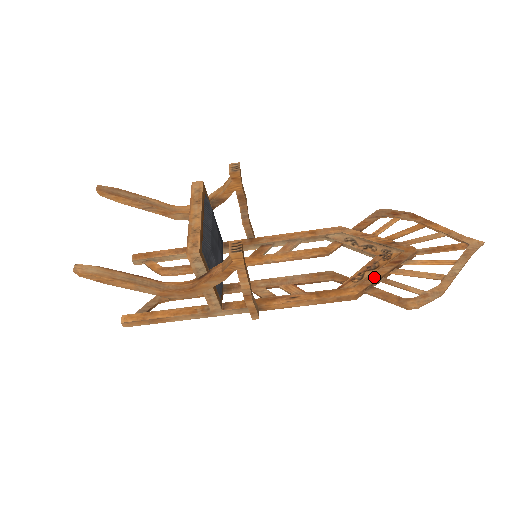
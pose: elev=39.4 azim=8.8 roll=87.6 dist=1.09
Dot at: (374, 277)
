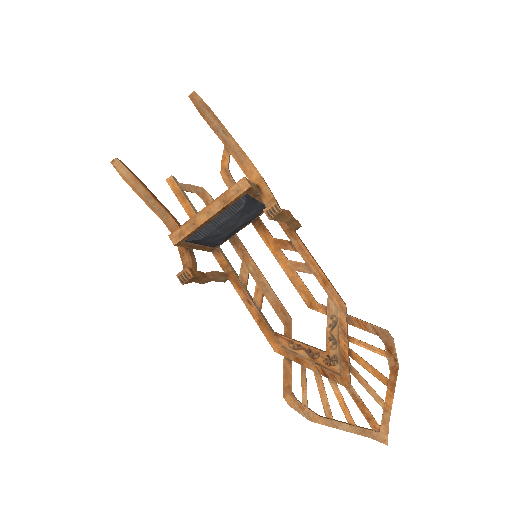
Dot at: (299, 360)
